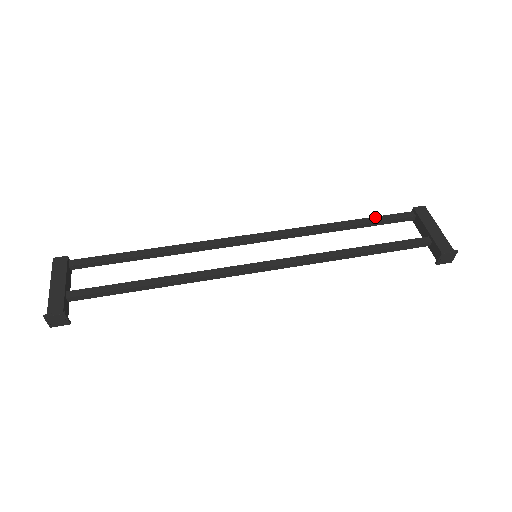
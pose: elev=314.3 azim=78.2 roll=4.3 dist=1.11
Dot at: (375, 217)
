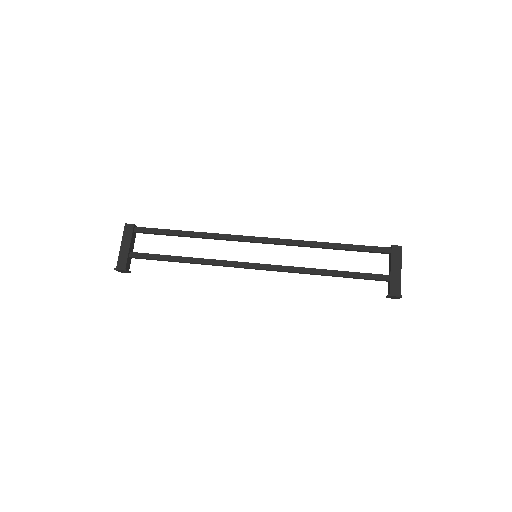
Dot at: (357, 245)
